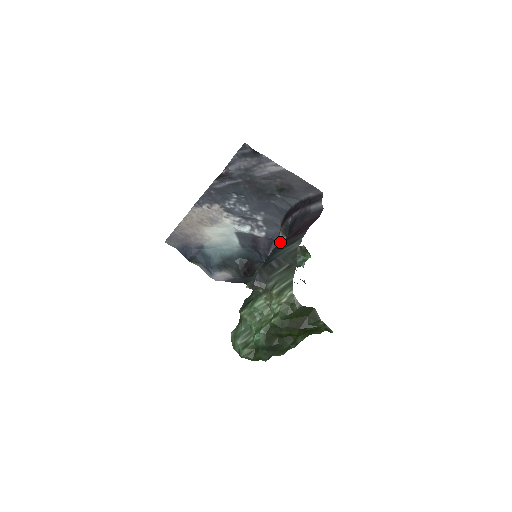
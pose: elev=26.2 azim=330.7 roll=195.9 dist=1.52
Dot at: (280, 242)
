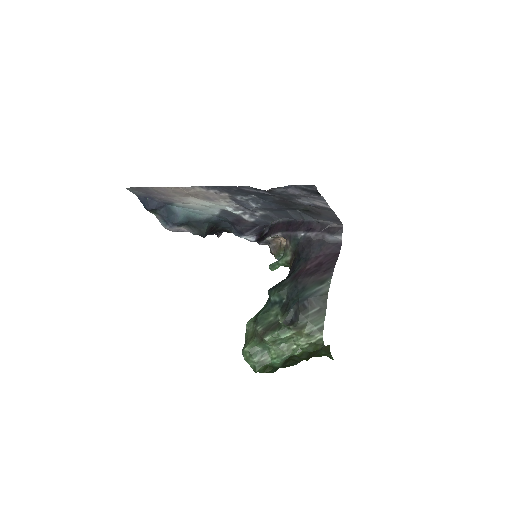
Dot at: (272, 237)
